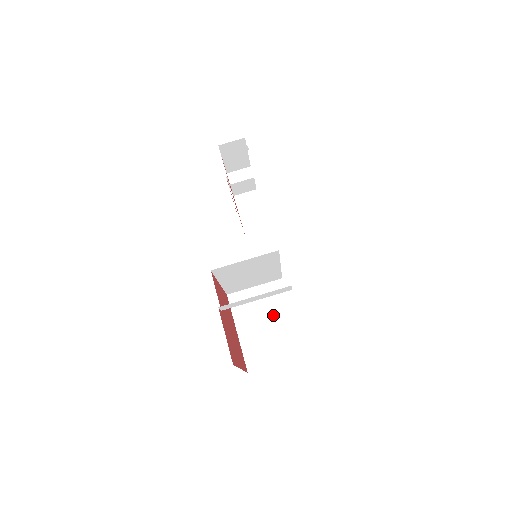
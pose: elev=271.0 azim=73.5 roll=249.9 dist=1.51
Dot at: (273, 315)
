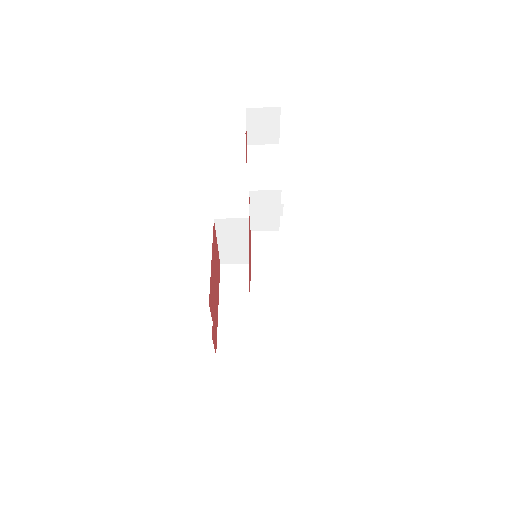
Dot at: occluded
